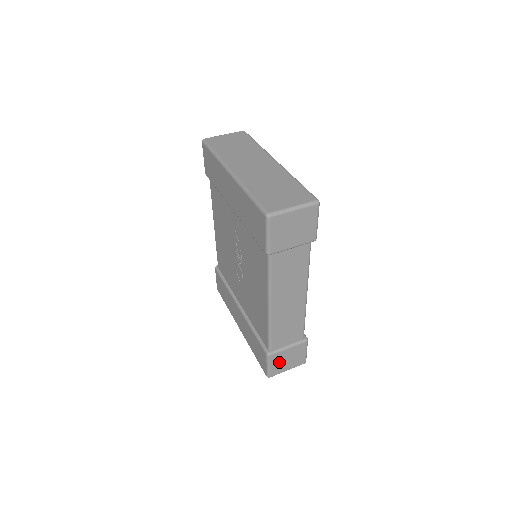
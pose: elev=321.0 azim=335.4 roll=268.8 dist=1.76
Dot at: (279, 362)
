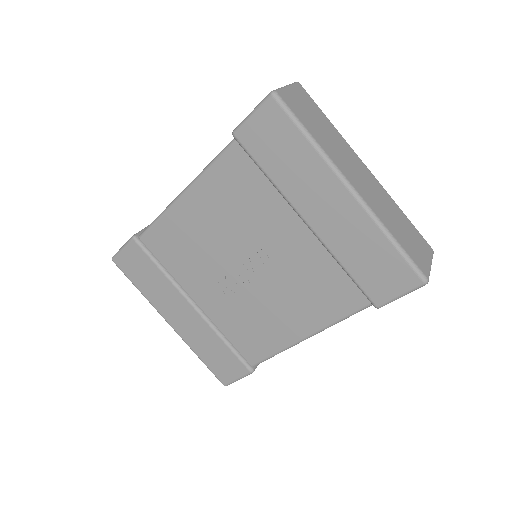
Dot at: occluded
